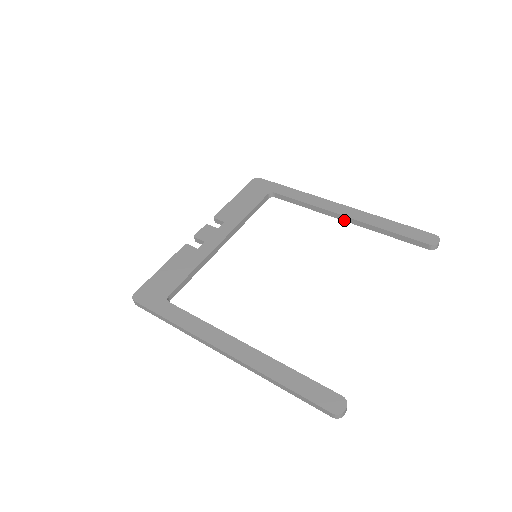
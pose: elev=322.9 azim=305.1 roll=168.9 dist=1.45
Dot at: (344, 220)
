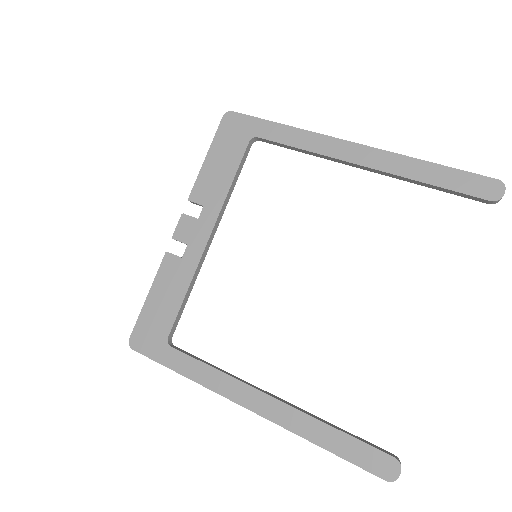
Dot at: occluded
